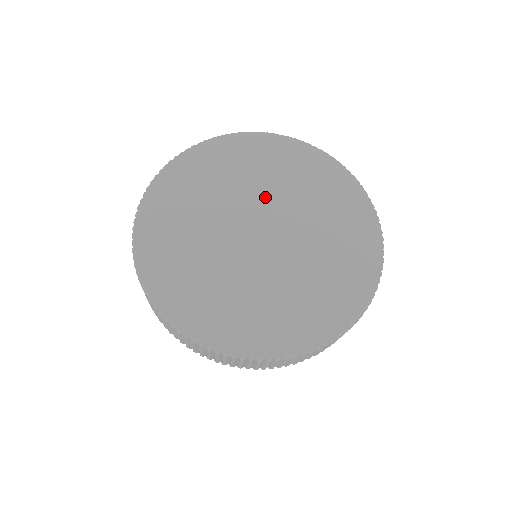
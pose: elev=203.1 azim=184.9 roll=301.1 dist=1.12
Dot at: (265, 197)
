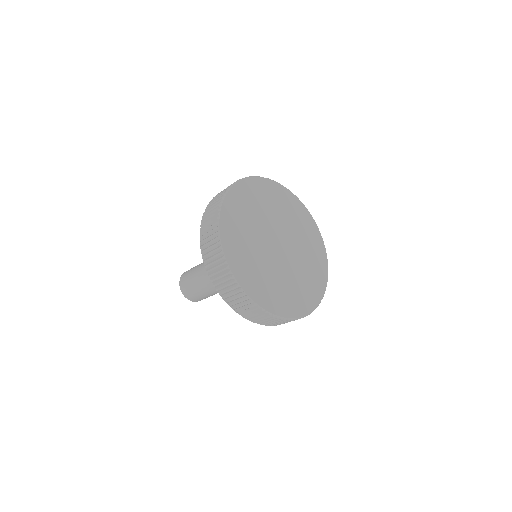
Dot at: (268, 222)
